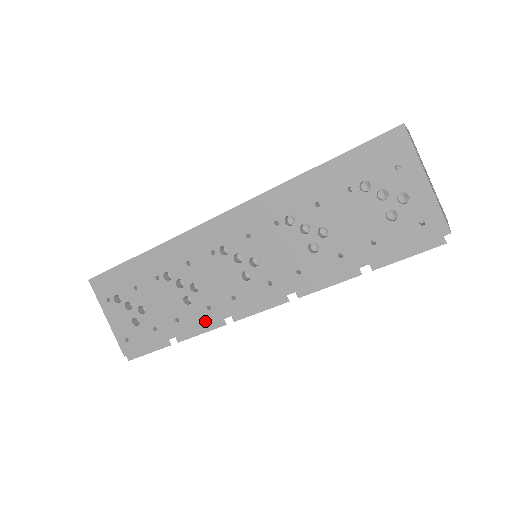
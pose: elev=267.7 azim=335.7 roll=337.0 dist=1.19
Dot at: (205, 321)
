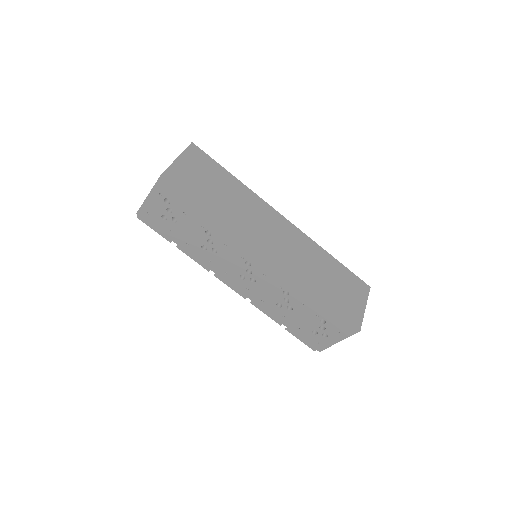
Dot at: (201, 260)
